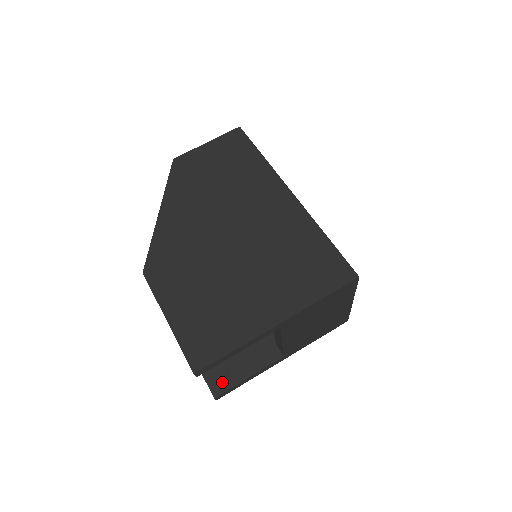
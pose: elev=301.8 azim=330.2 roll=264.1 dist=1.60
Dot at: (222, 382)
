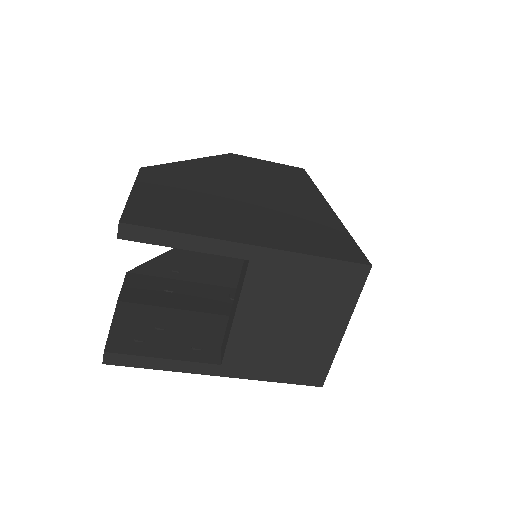
Dot at: (128, 344)
